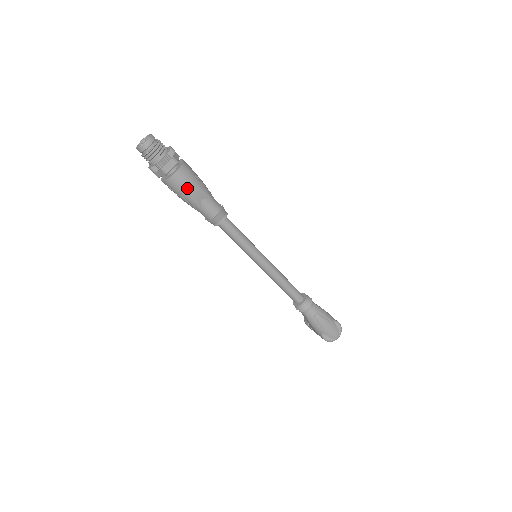
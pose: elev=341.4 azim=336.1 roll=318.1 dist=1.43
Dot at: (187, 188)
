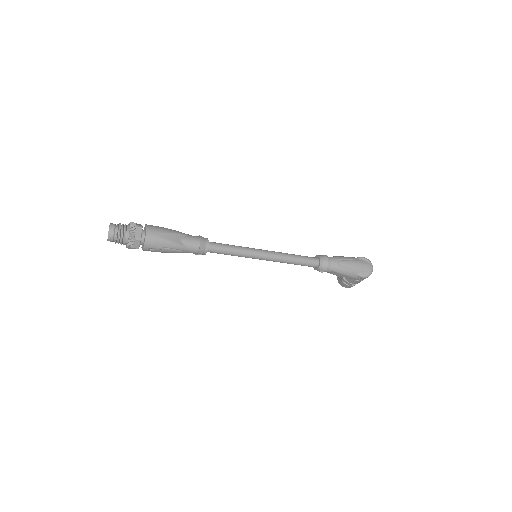
Dot at: (163, 238)
